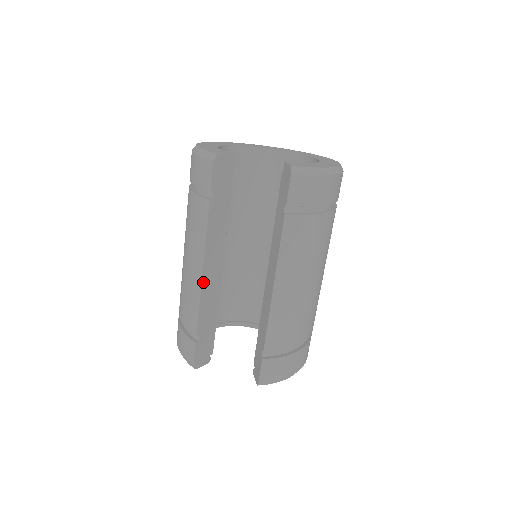
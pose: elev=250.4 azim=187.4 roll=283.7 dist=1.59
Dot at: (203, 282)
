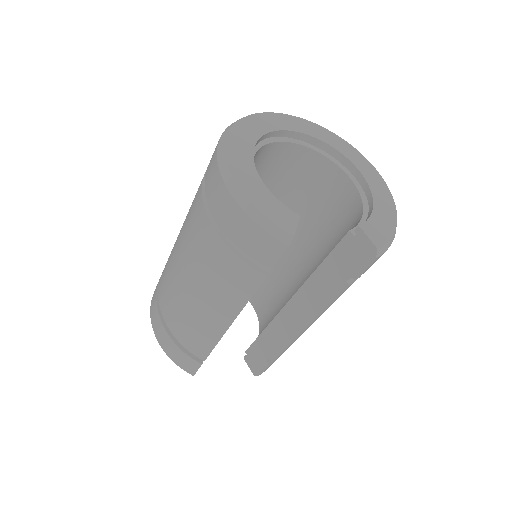
Dot at: (227, 329)
